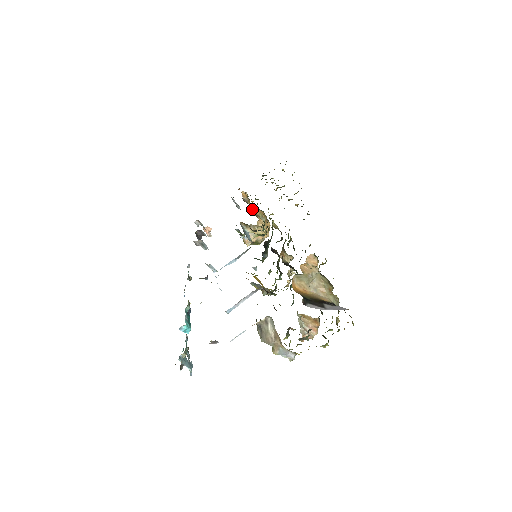
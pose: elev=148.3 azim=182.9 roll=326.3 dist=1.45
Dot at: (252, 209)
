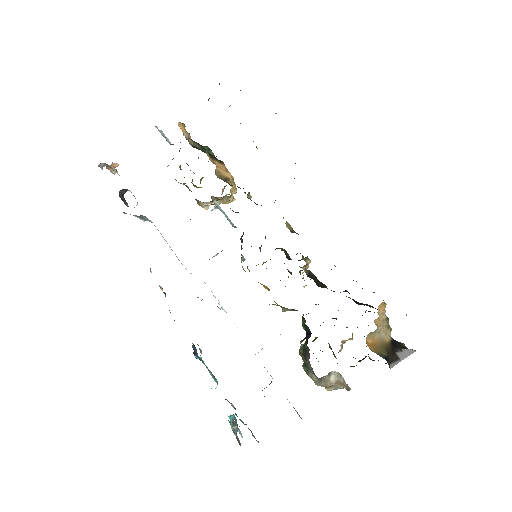
Dot at: (217, 169)
